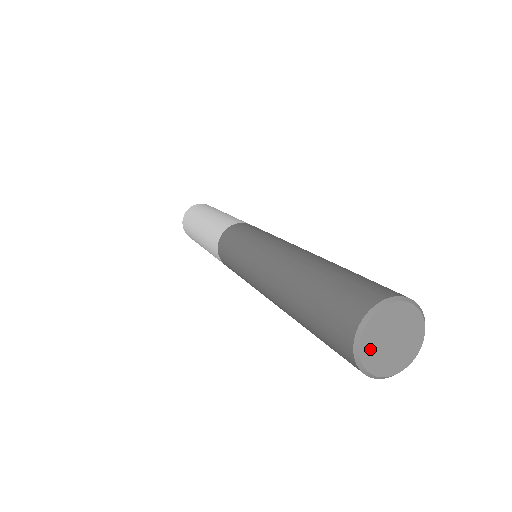
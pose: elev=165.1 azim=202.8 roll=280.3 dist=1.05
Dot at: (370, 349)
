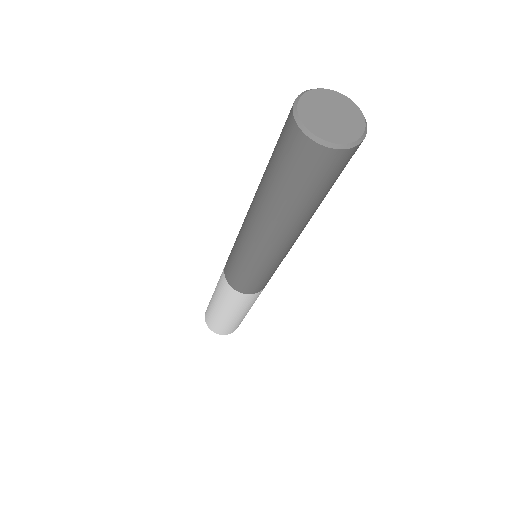
Dot at: (314, 100)
